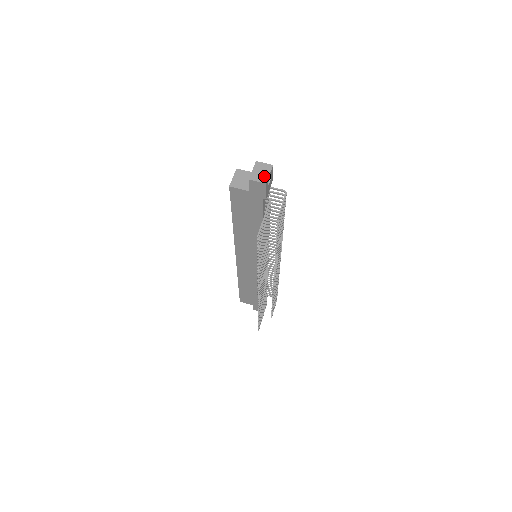
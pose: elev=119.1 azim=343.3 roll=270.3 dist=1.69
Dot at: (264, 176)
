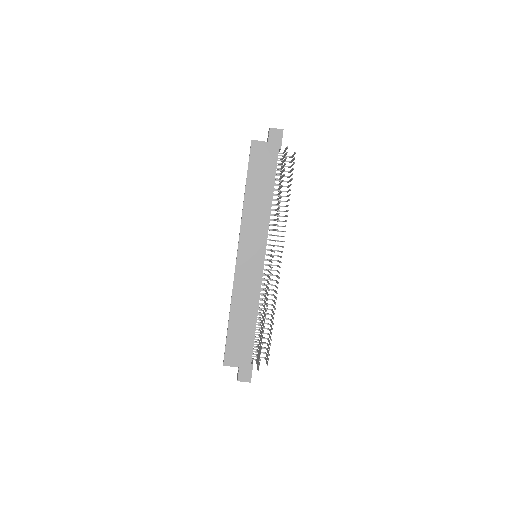
Dot at: occluded
